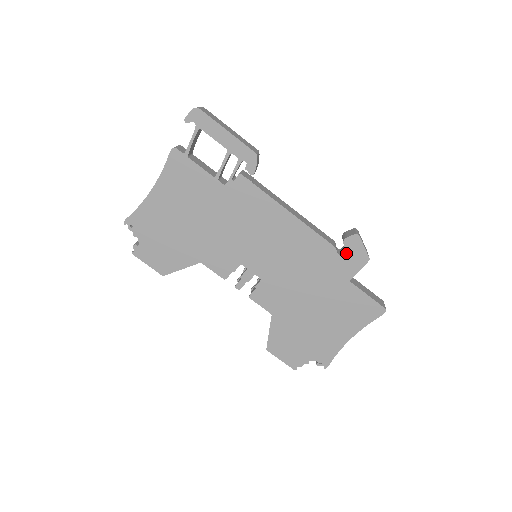
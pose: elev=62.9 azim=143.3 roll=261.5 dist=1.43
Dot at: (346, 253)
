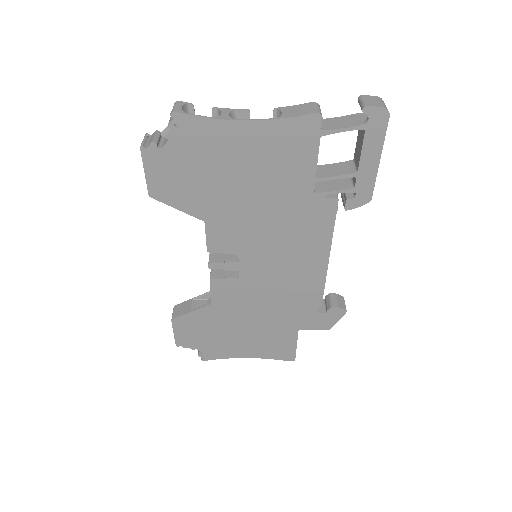
Dot at: (322, 314)
